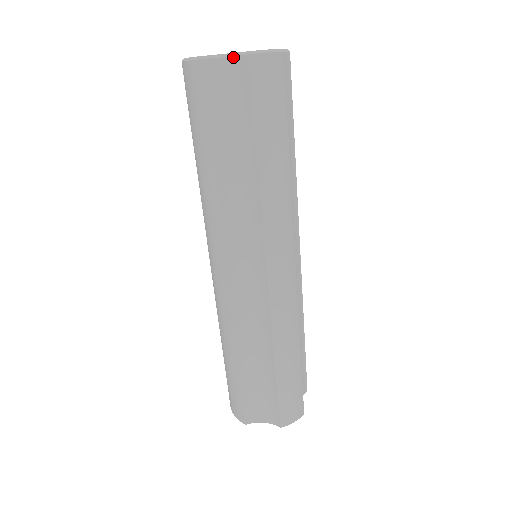
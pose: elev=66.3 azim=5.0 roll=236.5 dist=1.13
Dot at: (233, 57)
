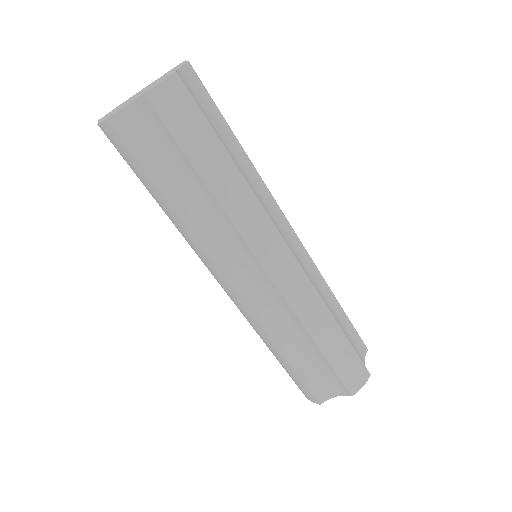
Dot at: (133, 102)
